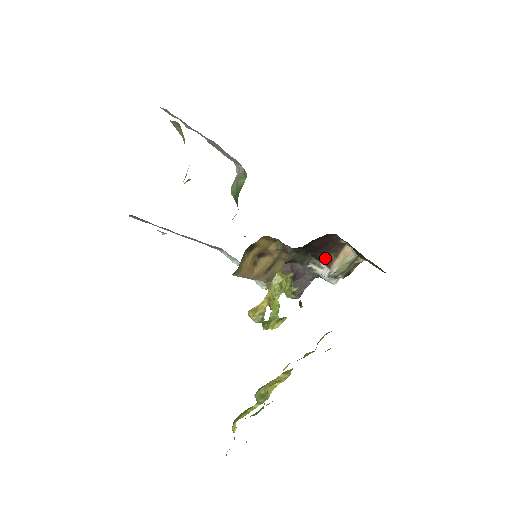
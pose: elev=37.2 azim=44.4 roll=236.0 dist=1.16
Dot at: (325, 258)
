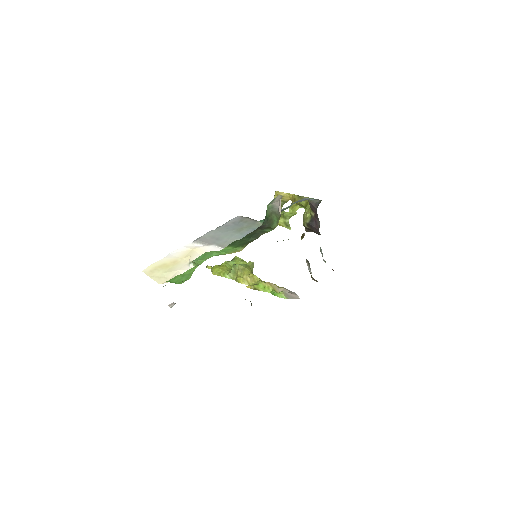
Dot at: (311, 275)
